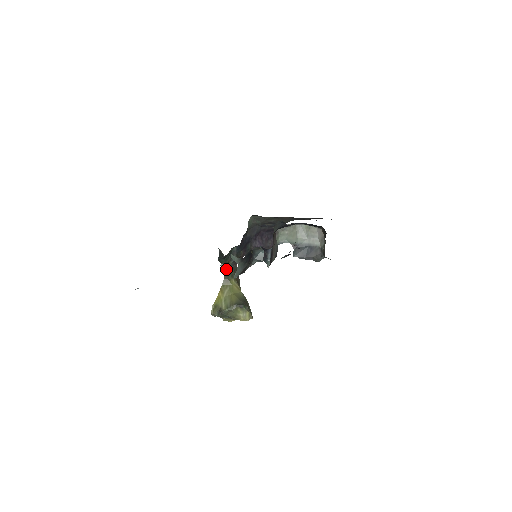
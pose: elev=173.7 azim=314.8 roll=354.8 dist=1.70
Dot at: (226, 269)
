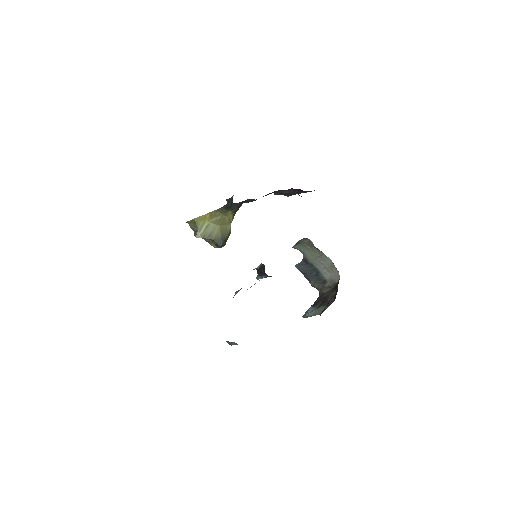
Dot at: occluded
